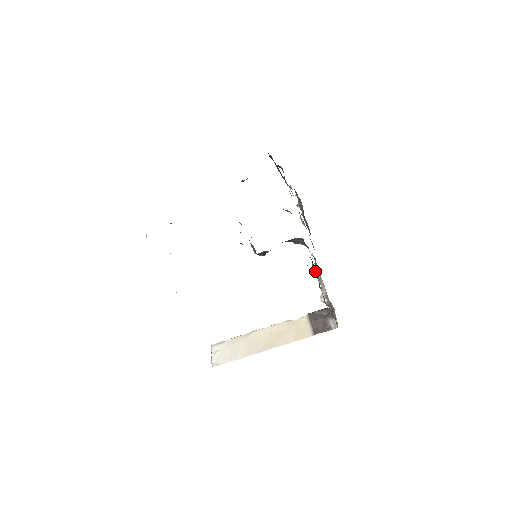
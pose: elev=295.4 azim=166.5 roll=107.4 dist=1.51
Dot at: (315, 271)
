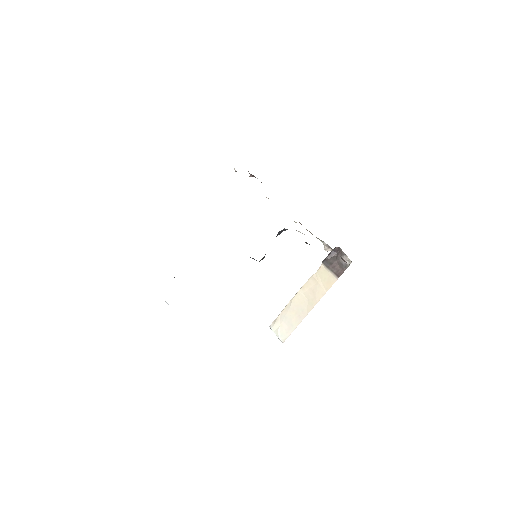
Dot at: occluded
